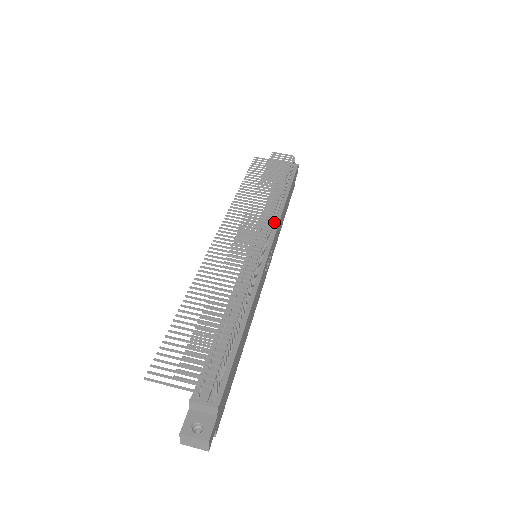
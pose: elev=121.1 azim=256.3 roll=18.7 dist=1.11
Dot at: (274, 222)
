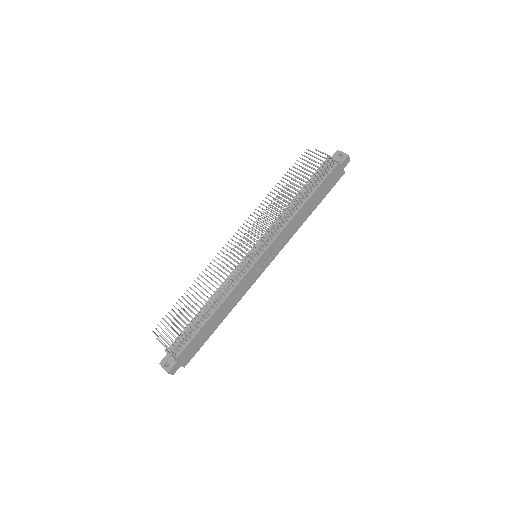
Dot at: (276, 231)
